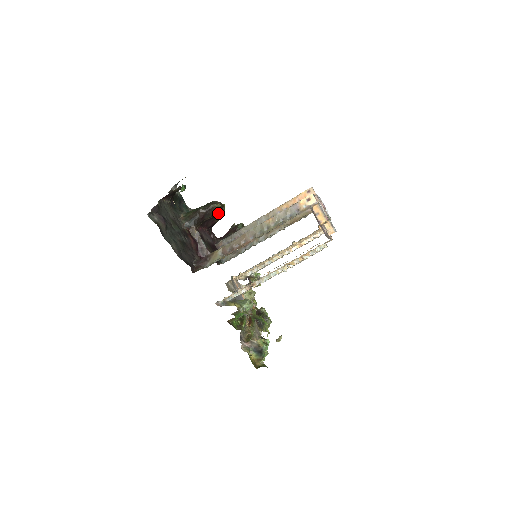
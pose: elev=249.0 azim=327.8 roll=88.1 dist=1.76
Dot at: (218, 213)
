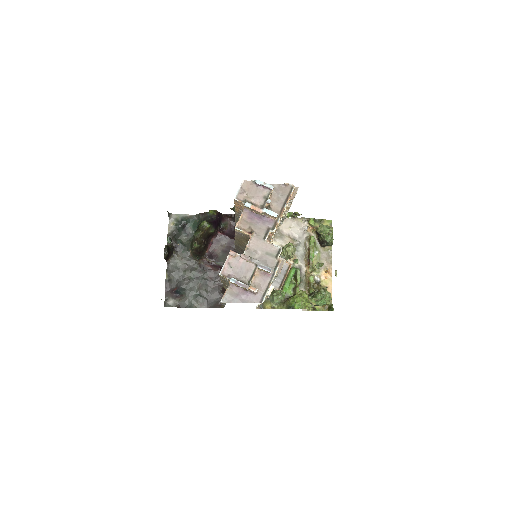
Dot at: (206, 235)
